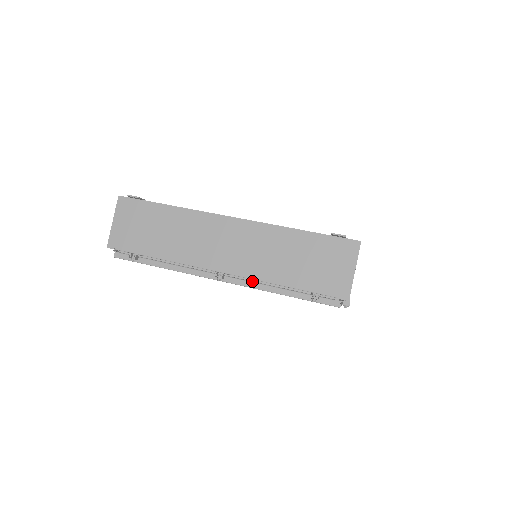
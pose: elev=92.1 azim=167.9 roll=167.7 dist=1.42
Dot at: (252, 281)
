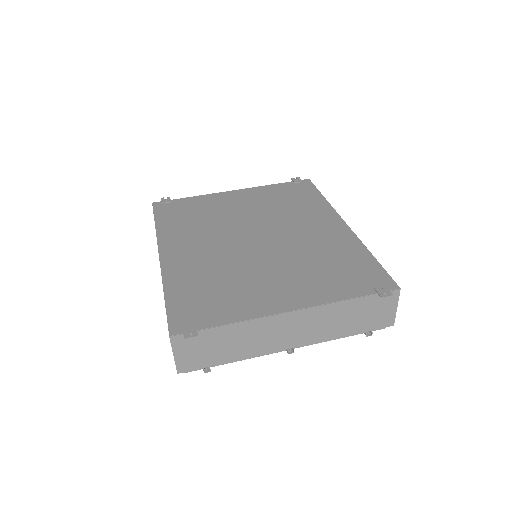
Dot at: occluded
